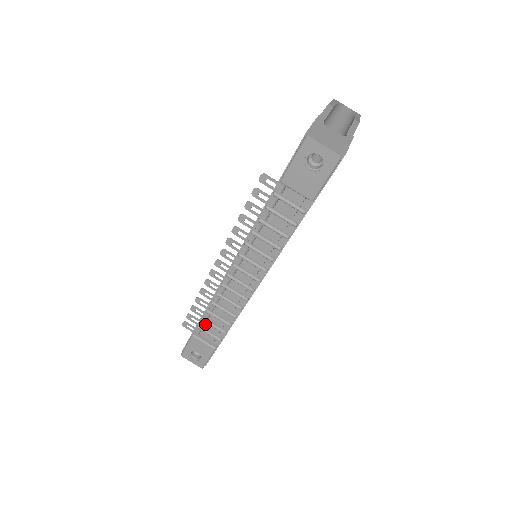
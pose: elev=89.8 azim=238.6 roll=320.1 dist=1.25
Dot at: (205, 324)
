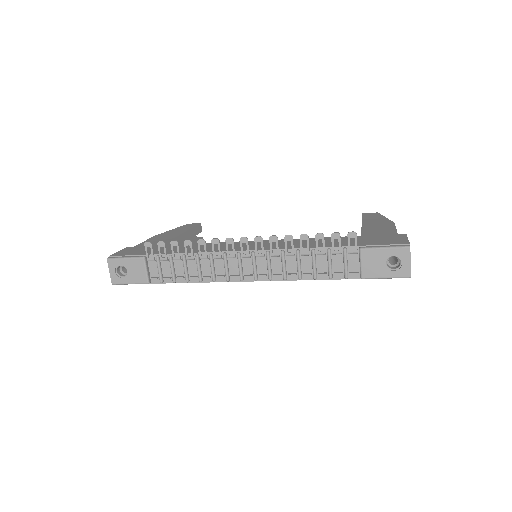
Dot at: (165, 260)
